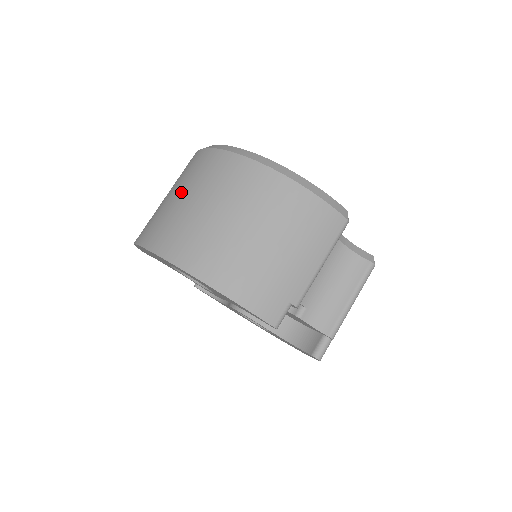
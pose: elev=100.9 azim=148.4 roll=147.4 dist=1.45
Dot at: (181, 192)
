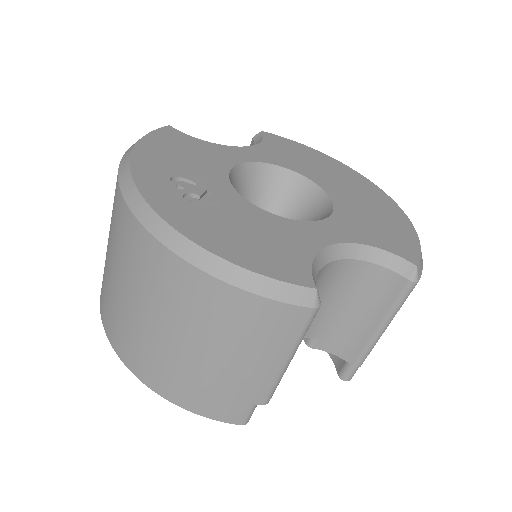
Dot at: (108, 247)
